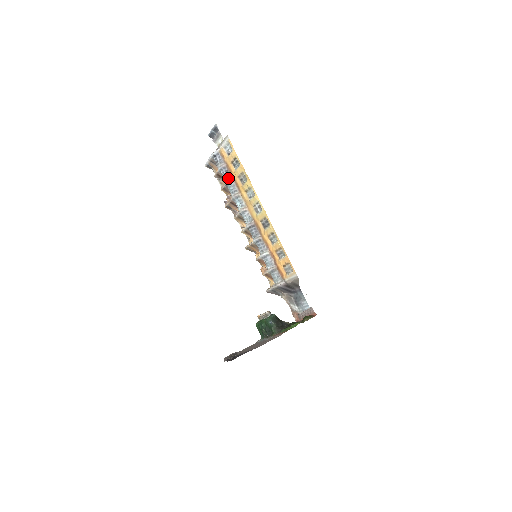
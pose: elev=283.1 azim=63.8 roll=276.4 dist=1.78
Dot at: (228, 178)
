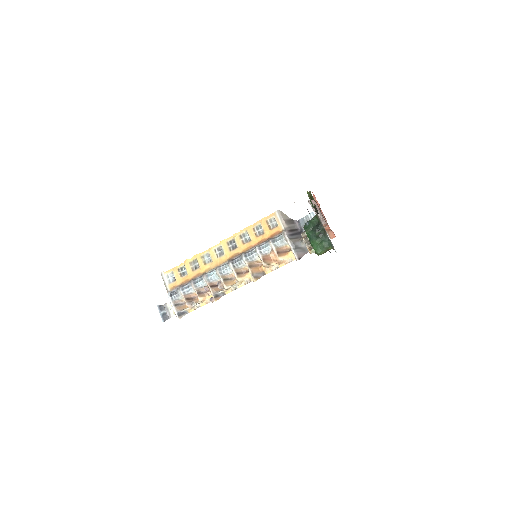
Dot at: (190, 282)
